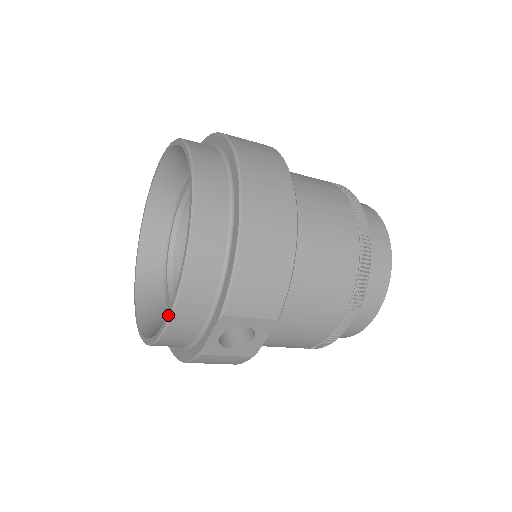
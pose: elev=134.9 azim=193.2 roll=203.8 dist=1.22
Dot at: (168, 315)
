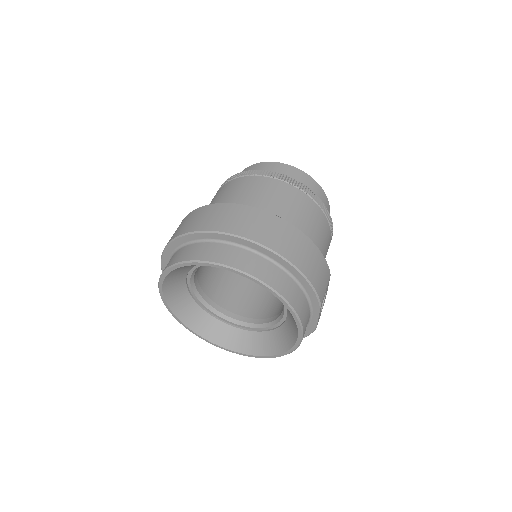
Dot at: (300, 335)
